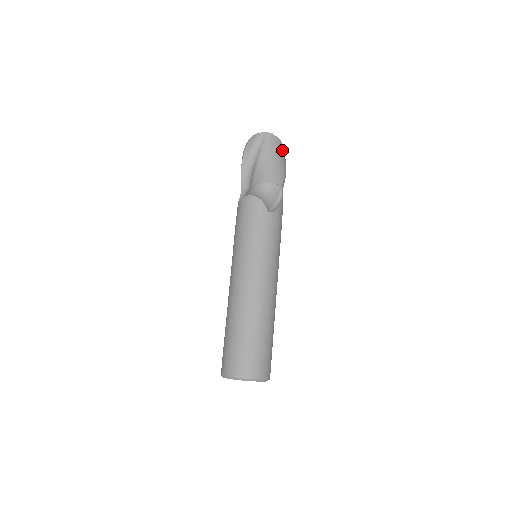
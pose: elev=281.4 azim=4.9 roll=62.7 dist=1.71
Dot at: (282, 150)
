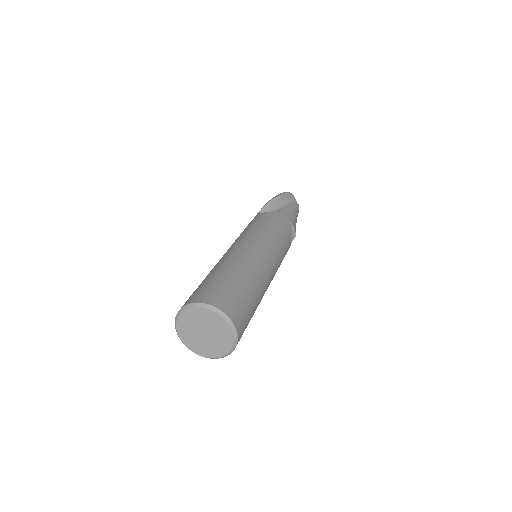
Dot at: occluded
